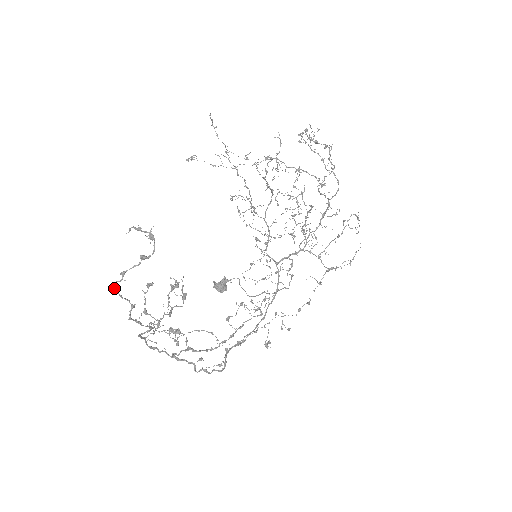
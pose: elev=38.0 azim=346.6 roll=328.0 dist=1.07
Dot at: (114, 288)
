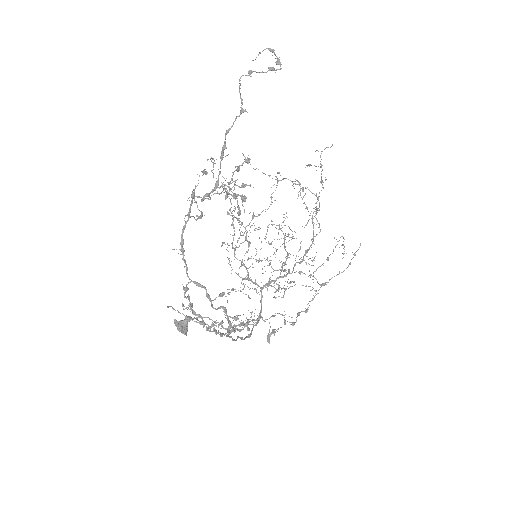
Dot at: (240, 78)
